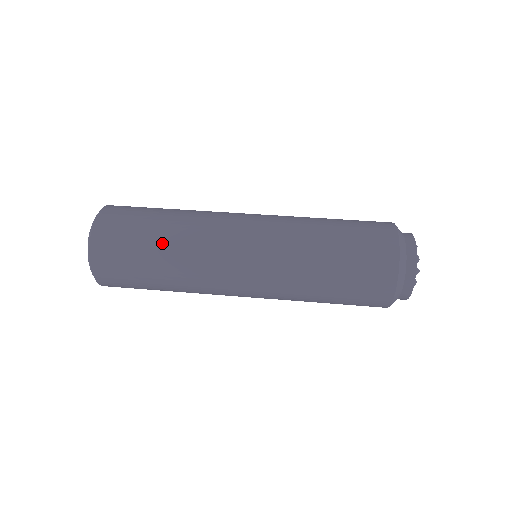
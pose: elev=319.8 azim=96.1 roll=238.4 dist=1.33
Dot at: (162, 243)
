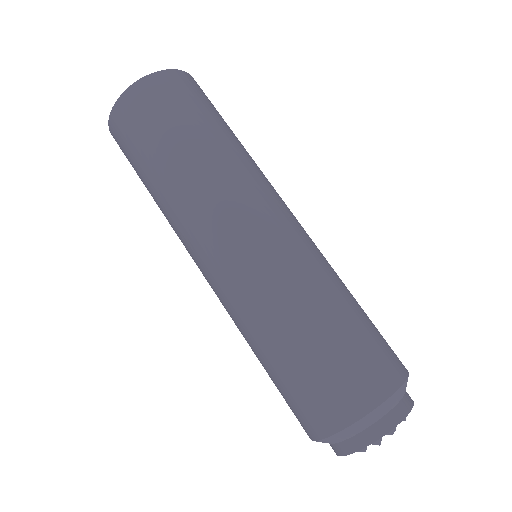
Dot at: occluded
